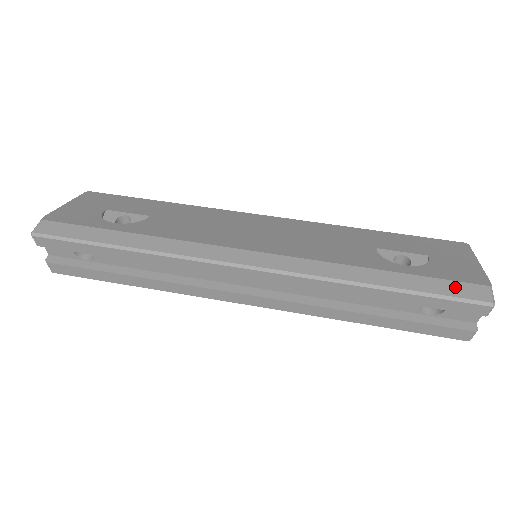
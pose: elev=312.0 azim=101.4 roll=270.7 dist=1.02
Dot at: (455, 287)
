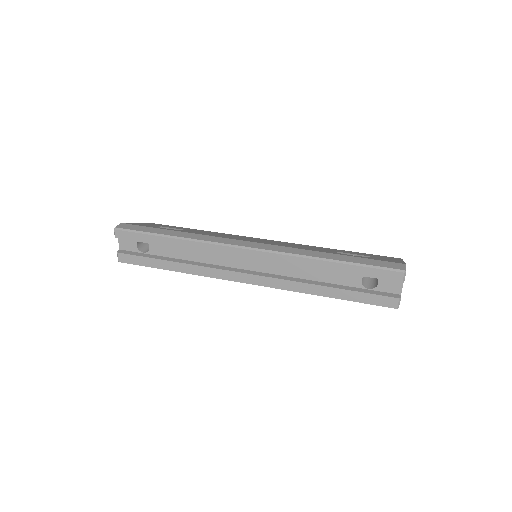
Dot at: (381, 263)
